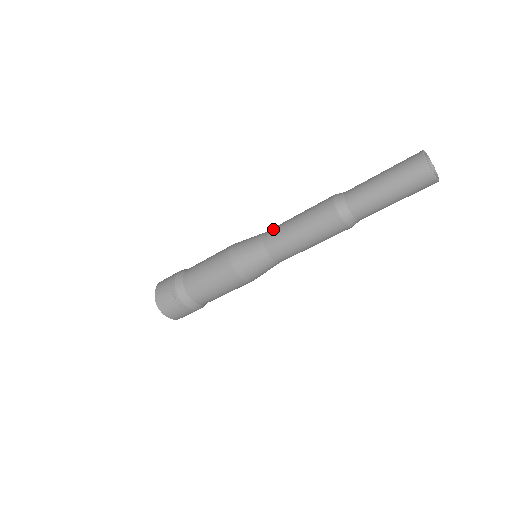
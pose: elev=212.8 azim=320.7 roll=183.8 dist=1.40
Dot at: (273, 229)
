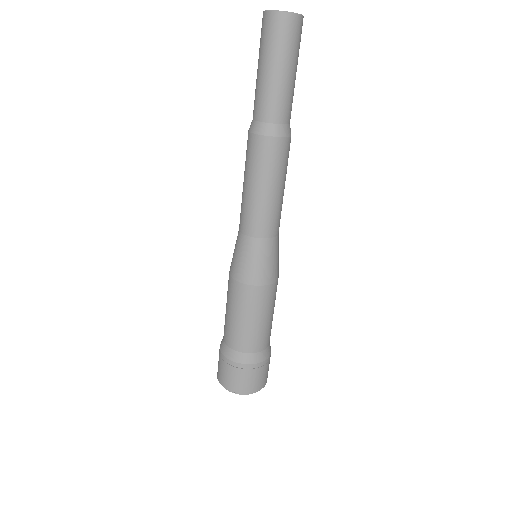
Dot at: occluded
